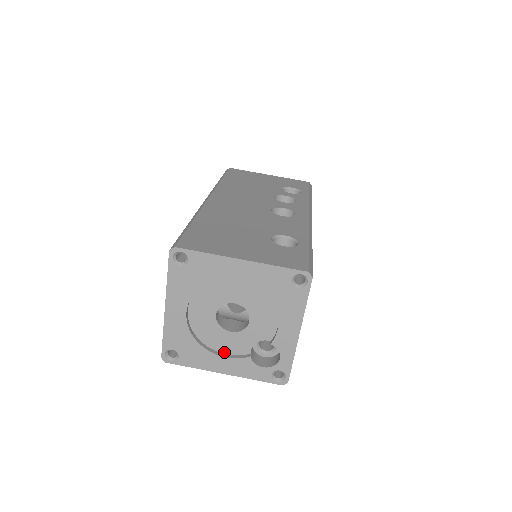
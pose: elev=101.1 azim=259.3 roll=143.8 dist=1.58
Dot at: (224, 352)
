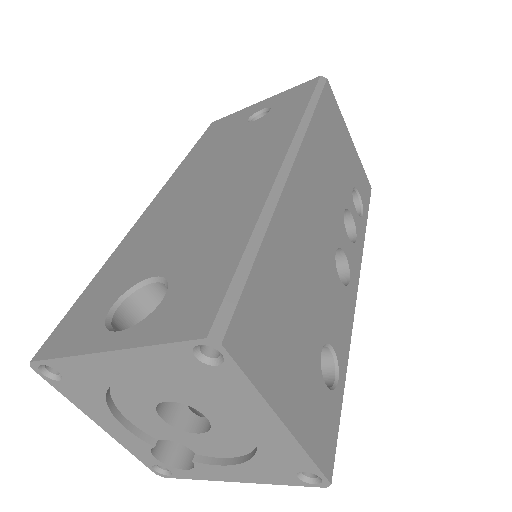
Dot at: (127, 416)
